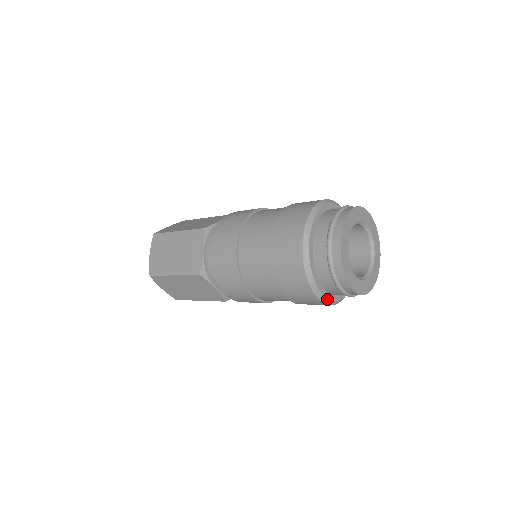
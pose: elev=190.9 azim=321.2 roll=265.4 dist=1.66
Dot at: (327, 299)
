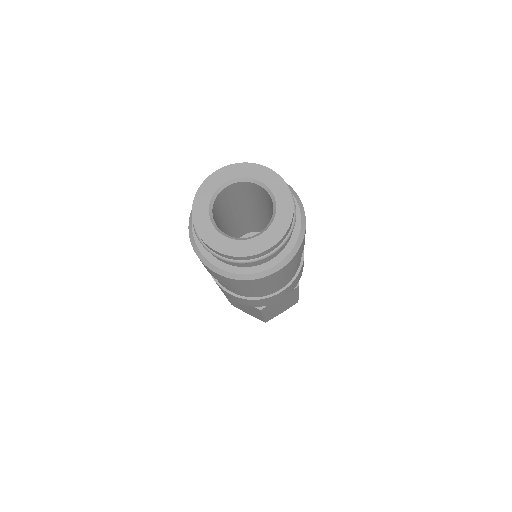
Dot at: (234, 274)
